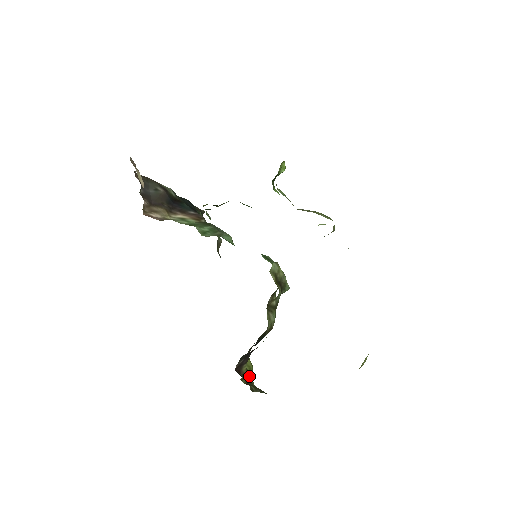
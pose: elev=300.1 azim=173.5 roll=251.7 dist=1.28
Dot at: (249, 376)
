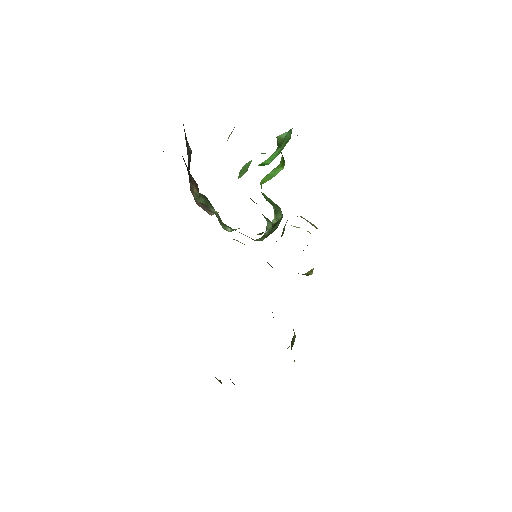
Dot at: occluded
